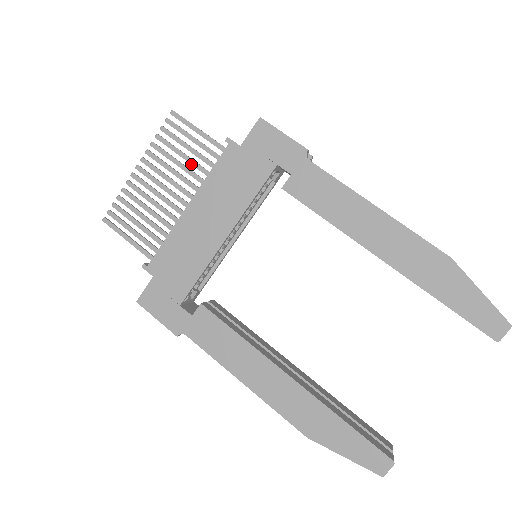
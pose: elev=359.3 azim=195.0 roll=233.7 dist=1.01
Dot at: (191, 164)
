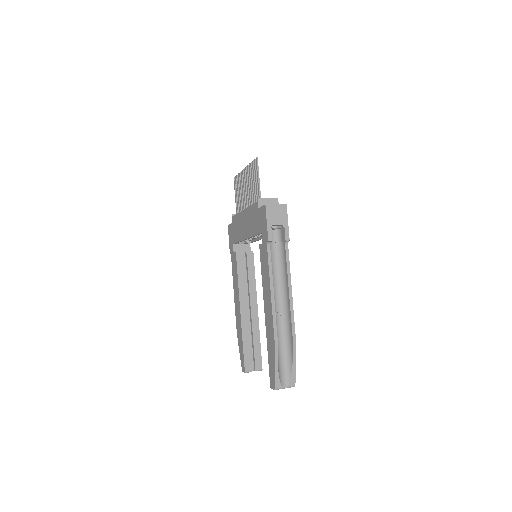
Dot at: (252, 192)
